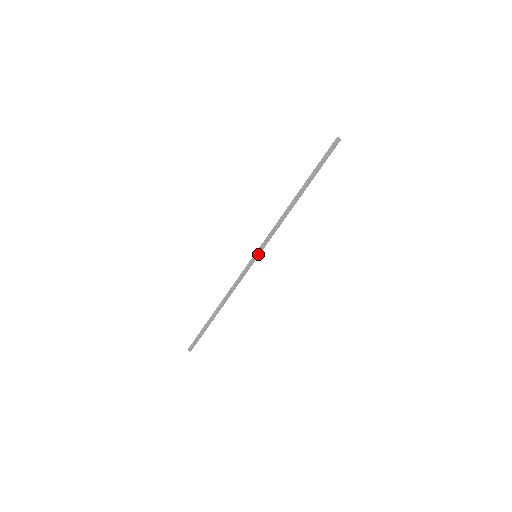
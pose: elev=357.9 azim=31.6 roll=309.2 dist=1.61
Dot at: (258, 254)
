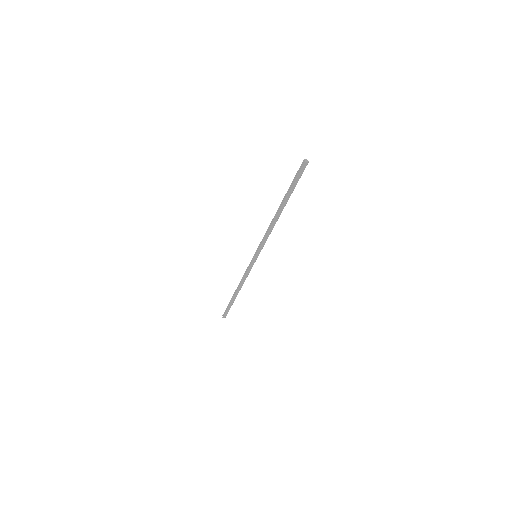
Dot at: (256, 255)
